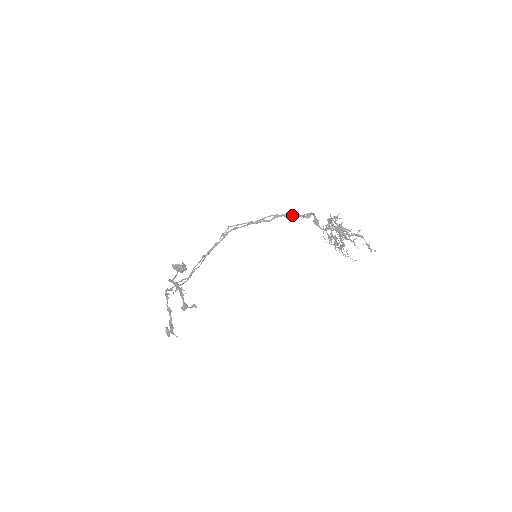
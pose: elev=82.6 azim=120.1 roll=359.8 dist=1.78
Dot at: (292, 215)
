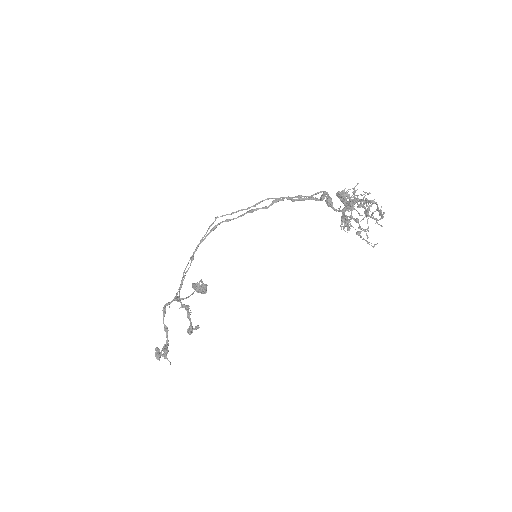
Dot at: (298, 198)
